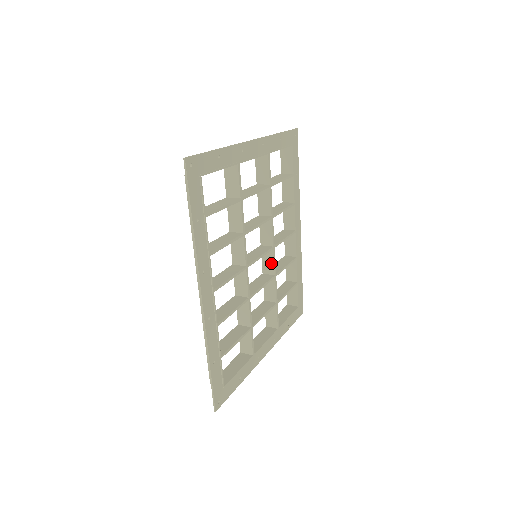
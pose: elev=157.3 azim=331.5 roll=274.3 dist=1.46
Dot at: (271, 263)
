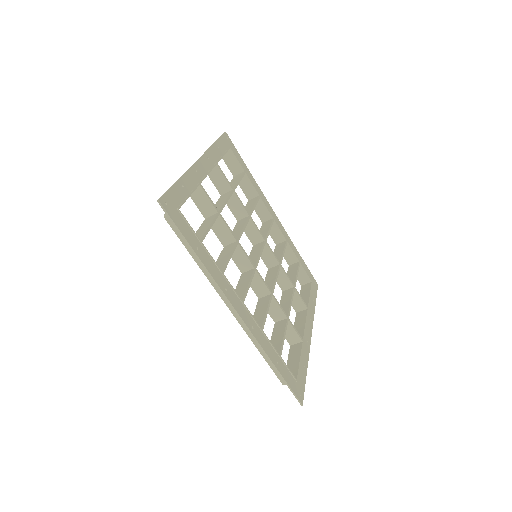
Dot at: (271, 256)
